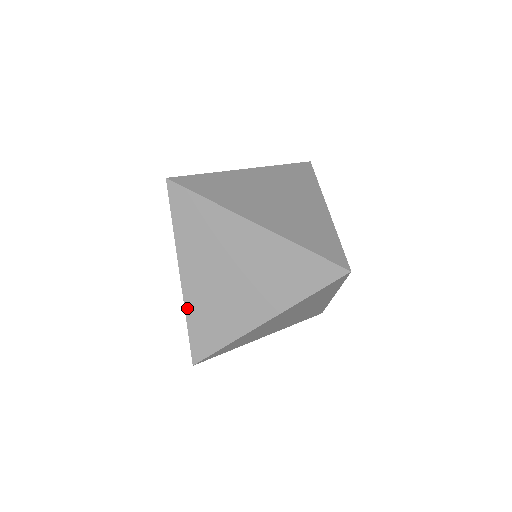
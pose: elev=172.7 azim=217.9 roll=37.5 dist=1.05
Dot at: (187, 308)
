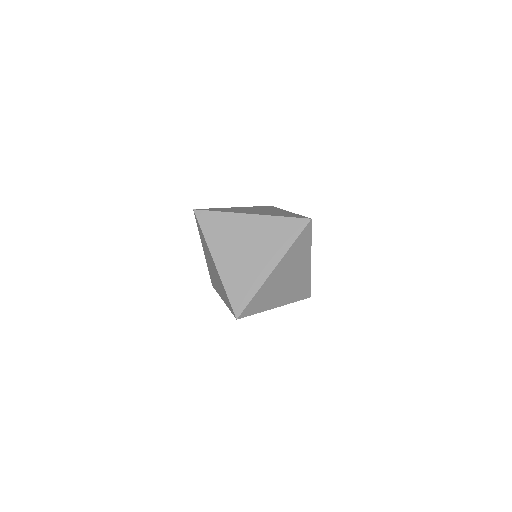
Dot at: (223, 281)
